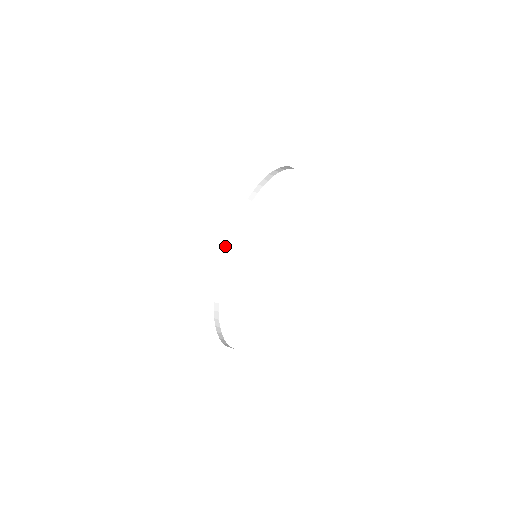
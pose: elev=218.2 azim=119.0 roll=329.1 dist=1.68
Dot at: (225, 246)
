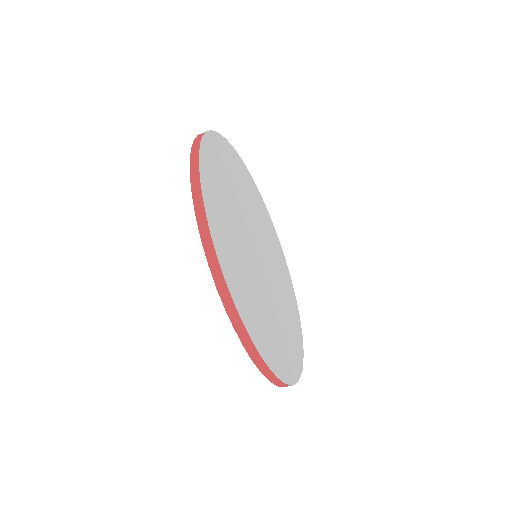
Dot at: occluded
